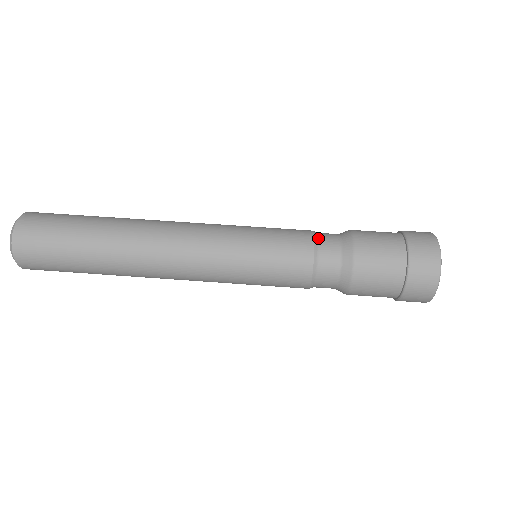
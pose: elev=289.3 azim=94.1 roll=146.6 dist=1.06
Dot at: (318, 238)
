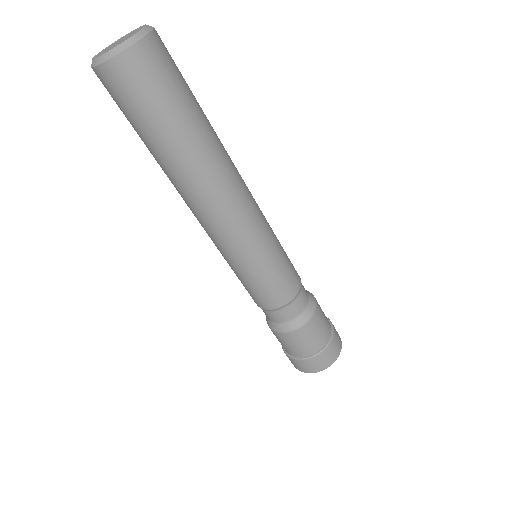
Dot at: (298, 295)
